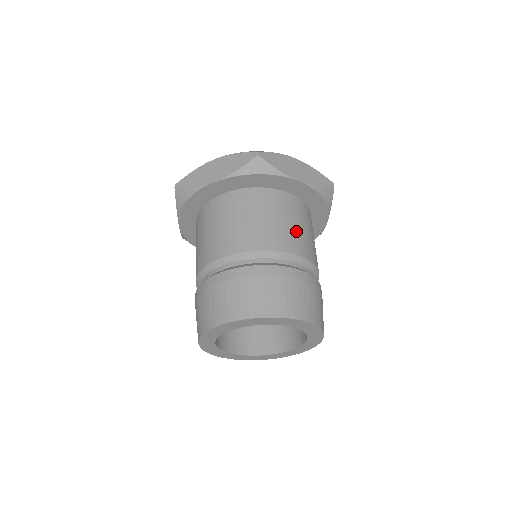
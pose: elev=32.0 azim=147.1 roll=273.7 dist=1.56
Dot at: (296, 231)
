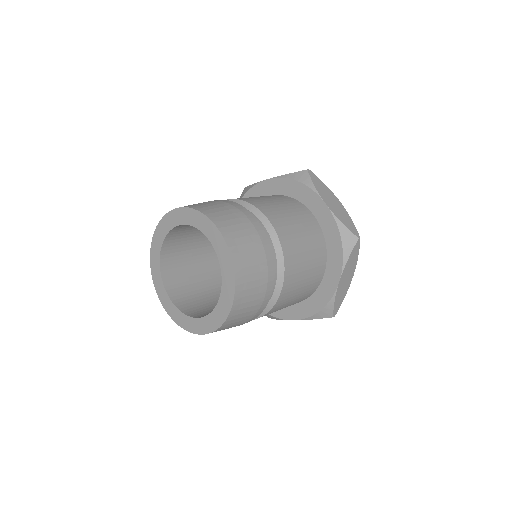
Dot at: occluded
